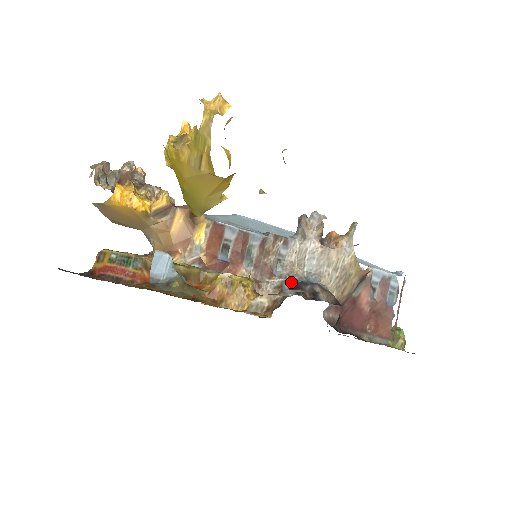
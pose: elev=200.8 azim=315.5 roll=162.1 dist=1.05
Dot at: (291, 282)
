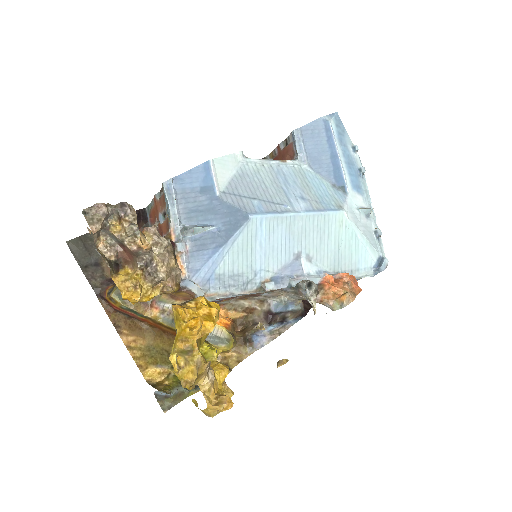
Dot at: (271, 306)
